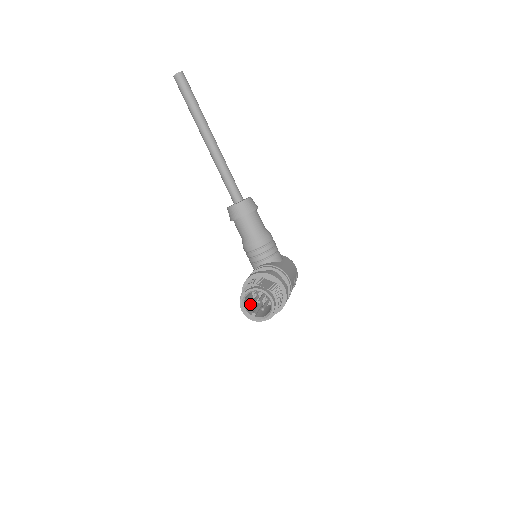
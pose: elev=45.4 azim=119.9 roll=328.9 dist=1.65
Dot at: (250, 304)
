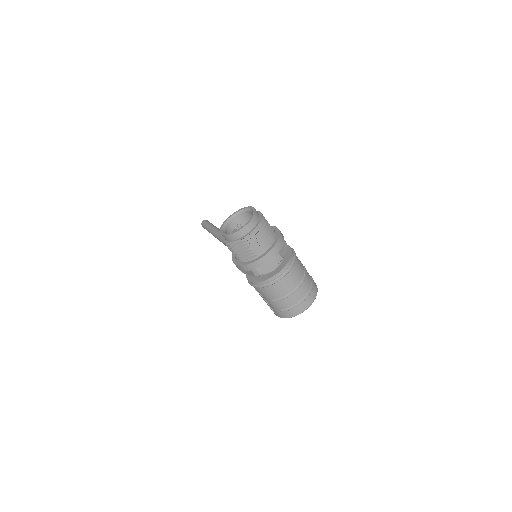
Dot at: occluded
